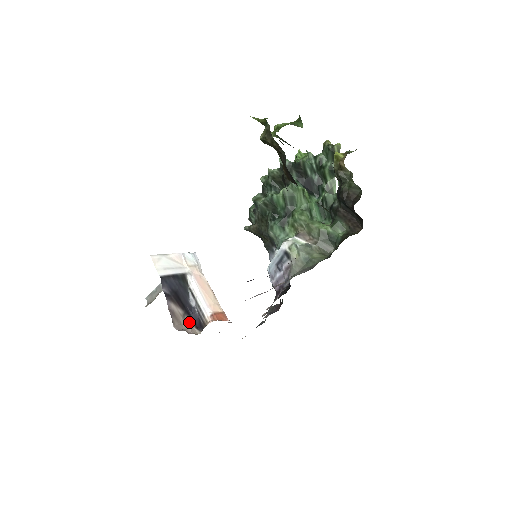
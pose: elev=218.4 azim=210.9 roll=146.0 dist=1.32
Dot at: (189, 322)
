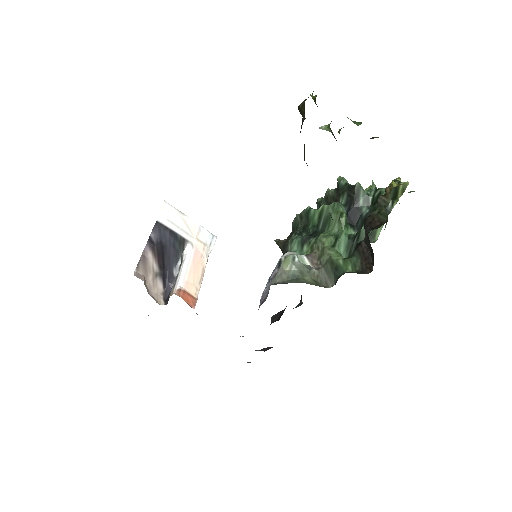
Dot at: (159, 286)
